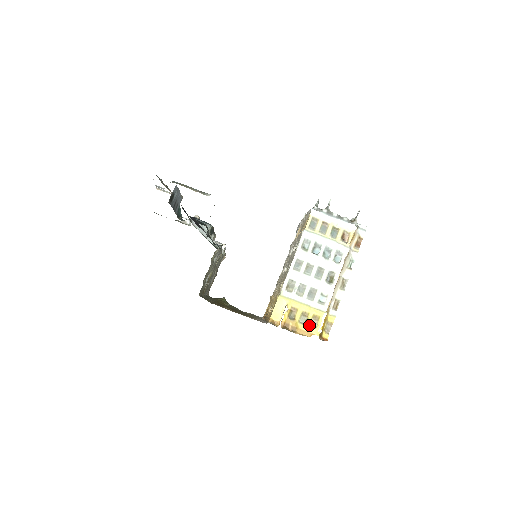
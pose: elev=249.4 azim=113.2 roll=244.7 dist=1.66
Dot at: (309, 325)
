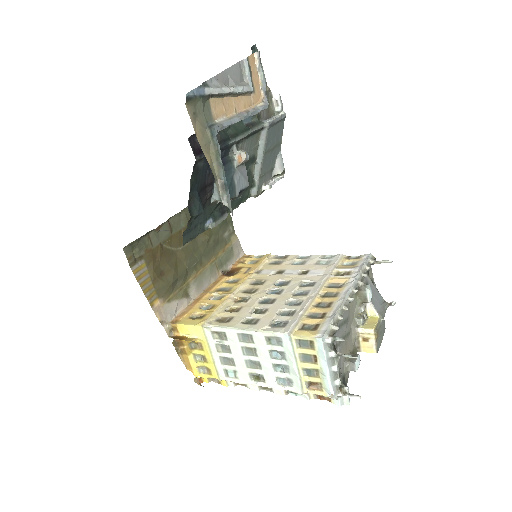
Dot at: (197, 366)
